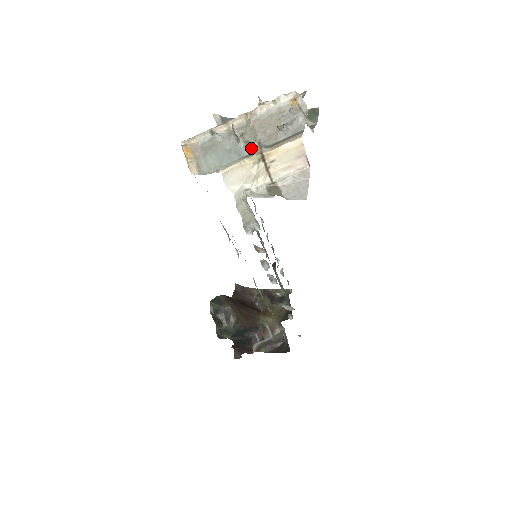
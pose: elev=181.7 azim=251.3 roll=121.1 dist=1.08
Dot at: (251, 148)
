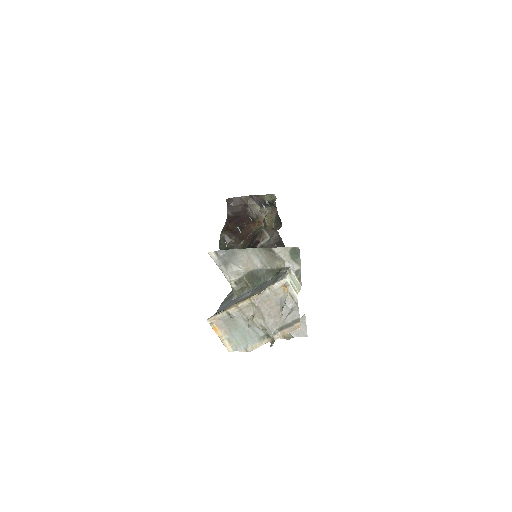
Dot at: (264, 331)
